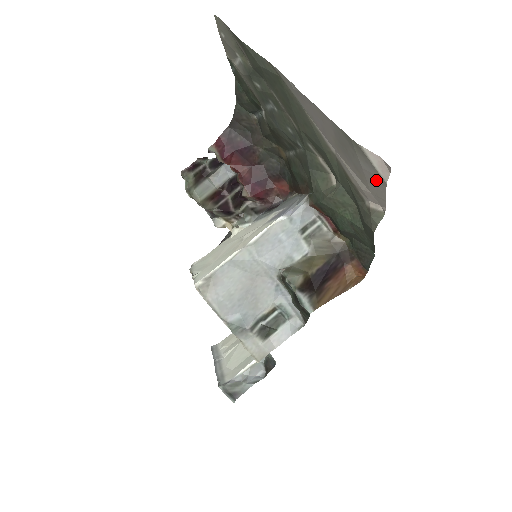
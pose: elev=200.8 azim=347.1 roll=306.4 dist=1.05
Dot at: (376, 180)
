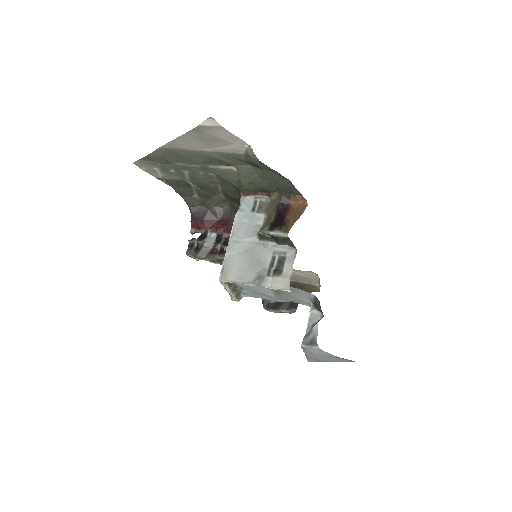
Dot at: (221, 132)
